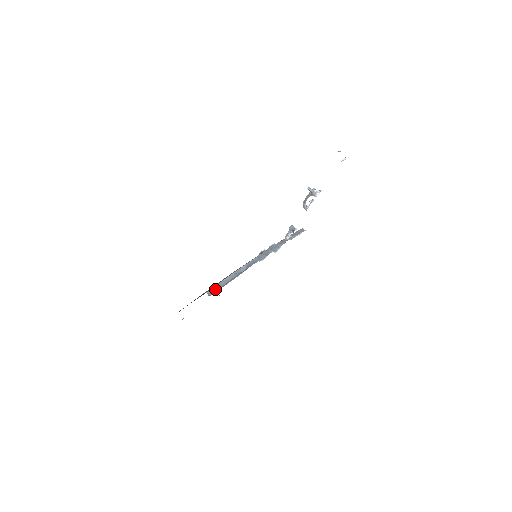
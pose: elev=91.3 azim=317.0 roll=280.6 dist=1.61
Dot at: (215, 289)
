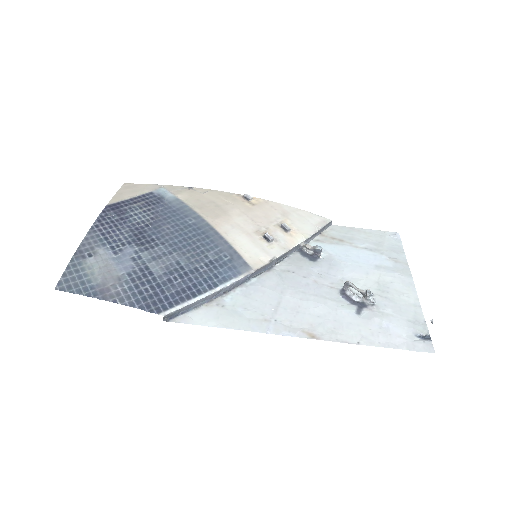
Dot at: (176, 313)
